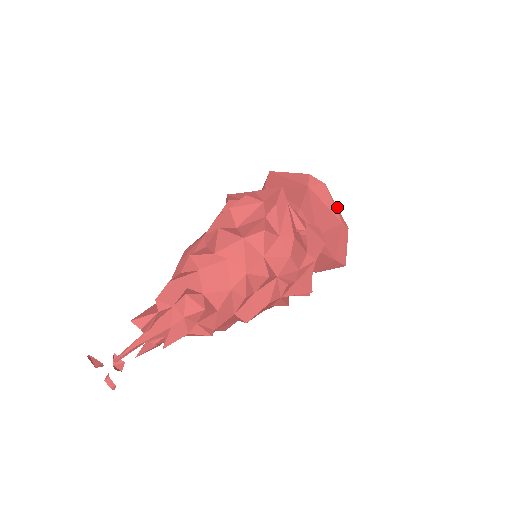
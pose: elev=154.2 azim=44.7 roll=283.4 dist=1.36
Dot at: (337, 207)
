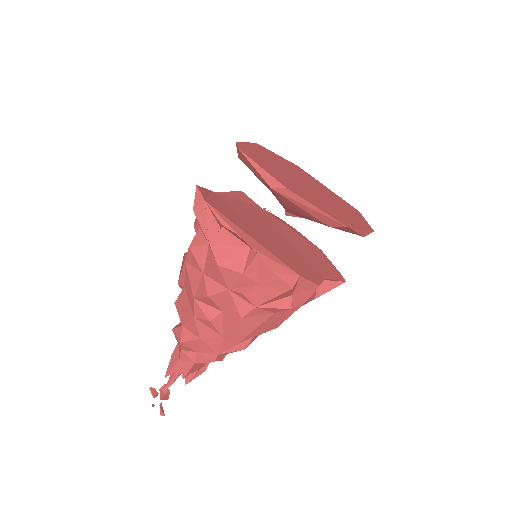
Dot at: (262, 168)
